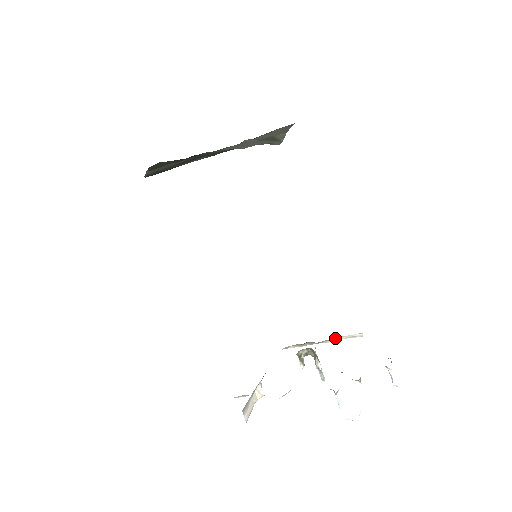
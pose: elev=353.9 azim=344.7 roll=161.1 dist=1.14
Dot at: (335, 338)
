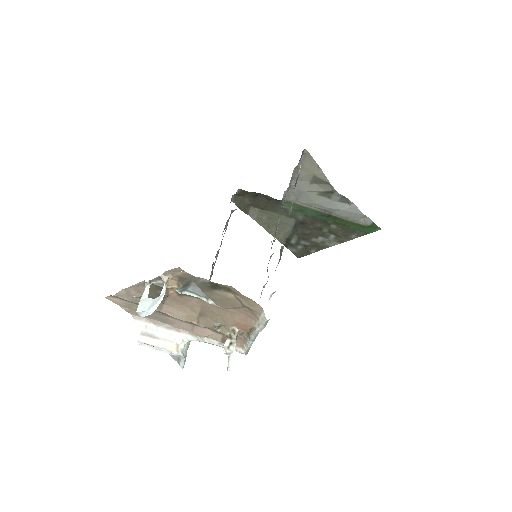
Dot at: (256, 325)
